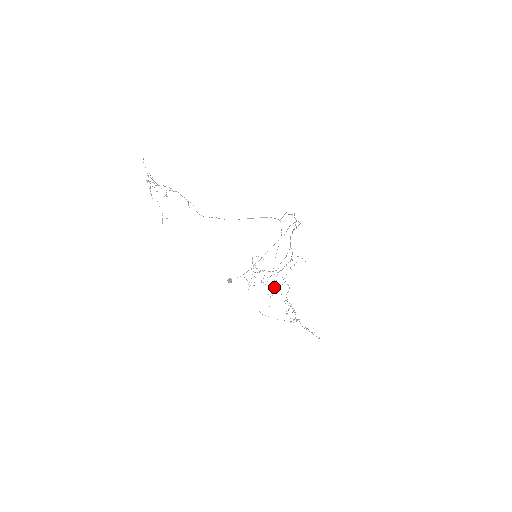
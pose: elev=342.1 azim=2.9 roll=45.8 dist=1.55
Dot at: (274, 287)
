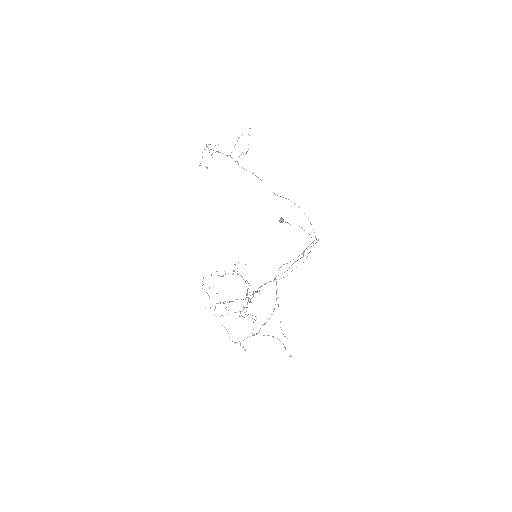
Dot at: occluded
